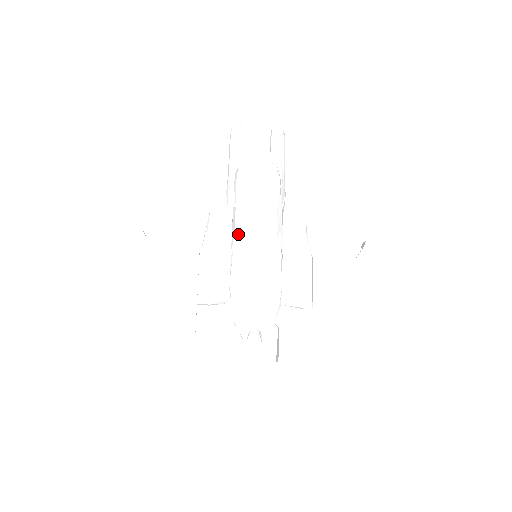
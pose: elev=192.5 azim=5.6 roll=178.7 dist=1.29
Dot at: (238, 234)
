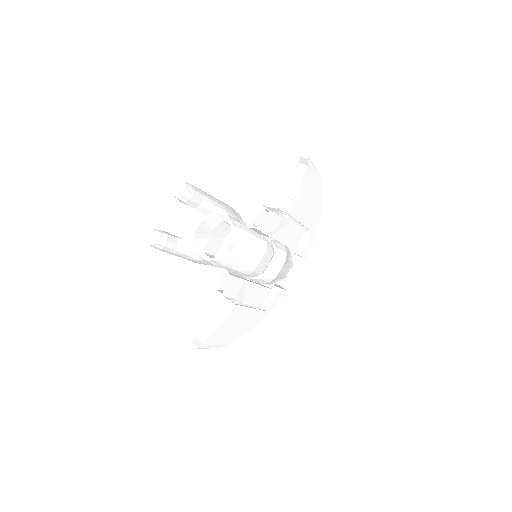
Dot at: (250, 276)
